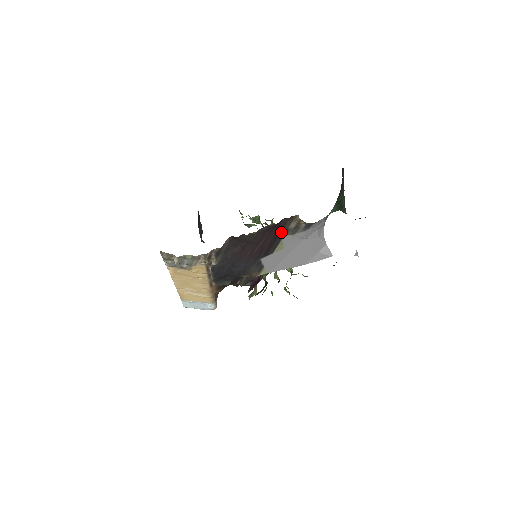
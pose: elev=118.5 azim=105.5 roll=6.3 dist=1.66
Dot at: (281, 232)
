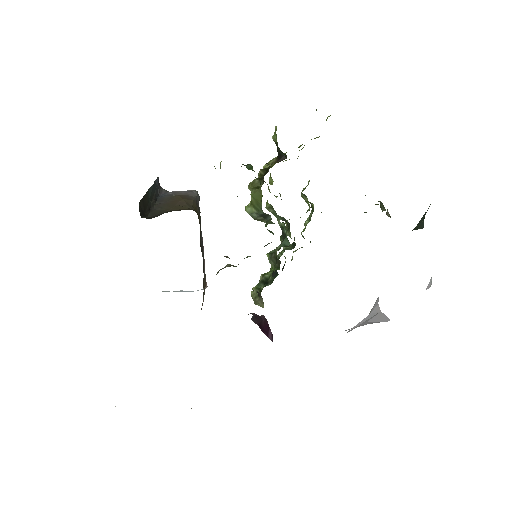
Dot at: occluded
